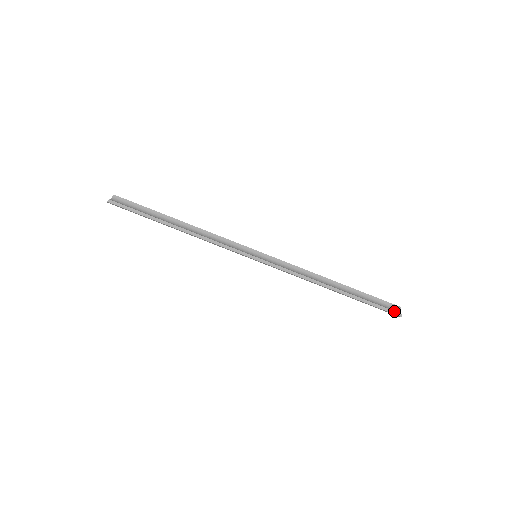
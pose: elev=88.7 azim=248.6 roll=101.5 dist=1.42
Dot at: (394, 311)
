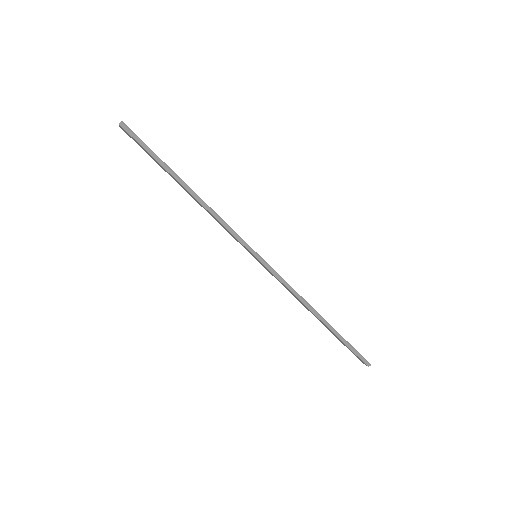
Dot at: (364, 358)
